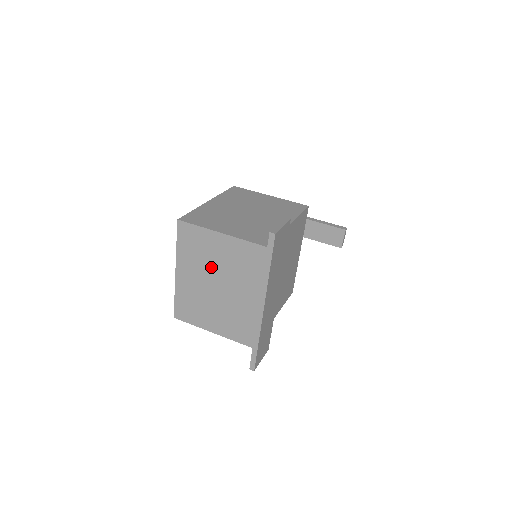
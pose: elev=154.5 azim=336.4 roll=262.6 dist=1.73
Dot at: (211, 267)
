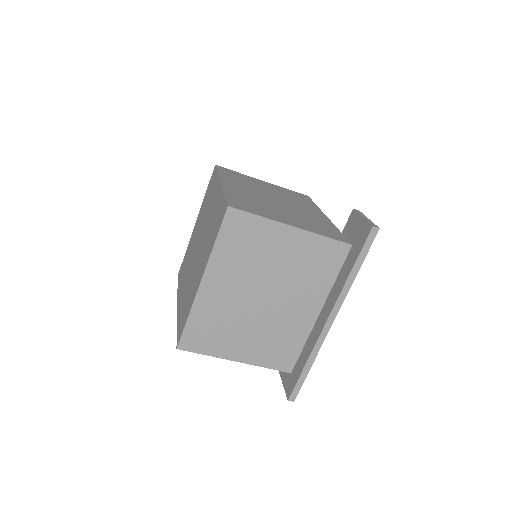
Dot at: (263, 273)
